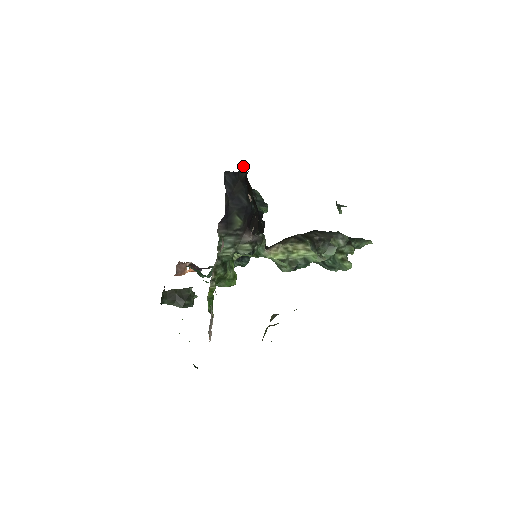
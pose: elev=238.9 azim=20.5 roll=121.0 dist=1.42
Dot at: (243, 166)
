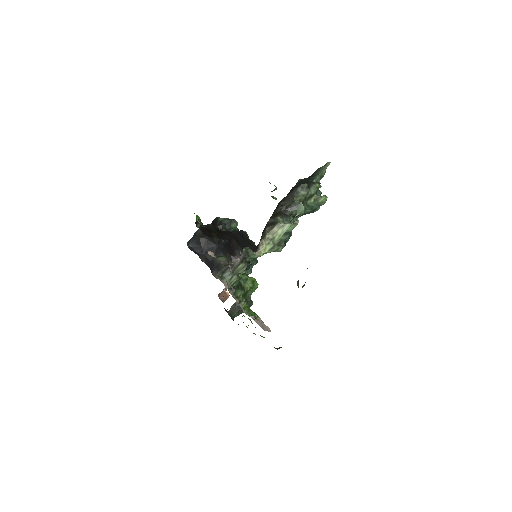
Dot at: (197, 218)
